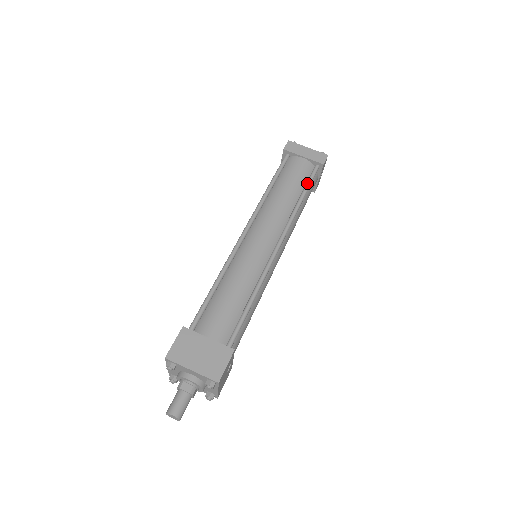
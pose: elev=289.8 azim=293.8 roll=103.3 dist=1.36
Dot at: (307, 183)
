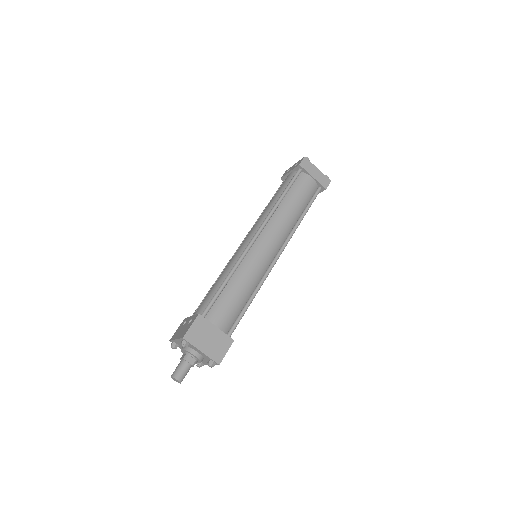
Dot at: (310, 203)
